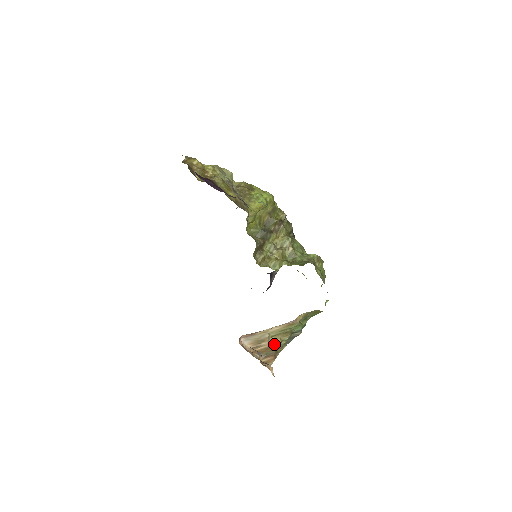
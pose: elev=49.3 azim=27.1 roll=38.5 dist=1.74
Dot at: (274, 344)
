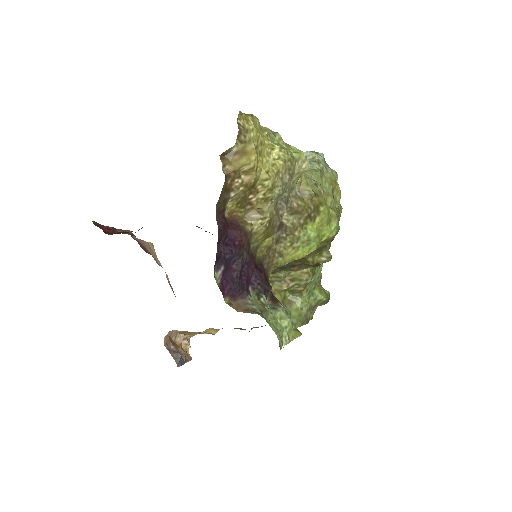
Dot at: (208, 333)
